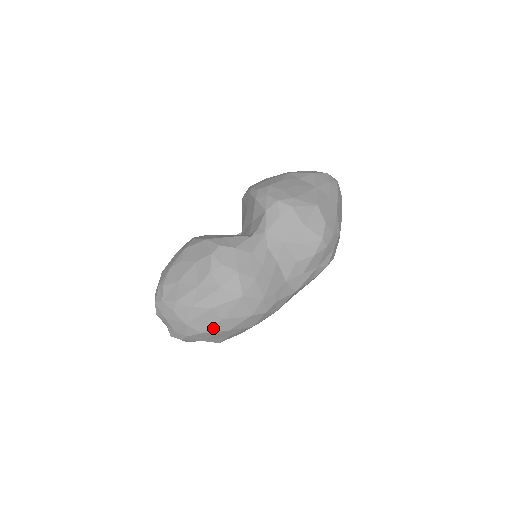
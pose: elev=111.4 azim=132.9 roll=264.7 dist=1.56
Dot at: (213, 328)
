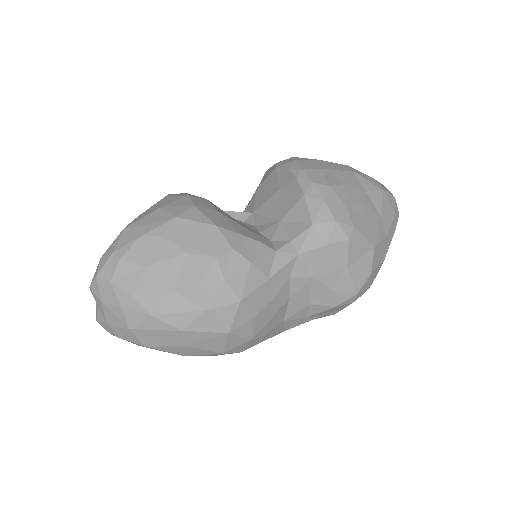
Dot at: (165, 348)
